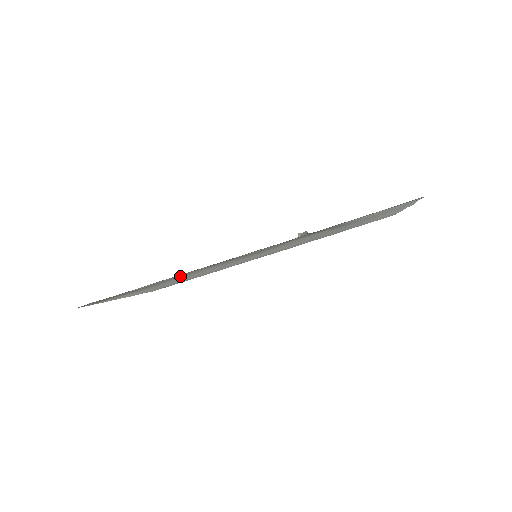
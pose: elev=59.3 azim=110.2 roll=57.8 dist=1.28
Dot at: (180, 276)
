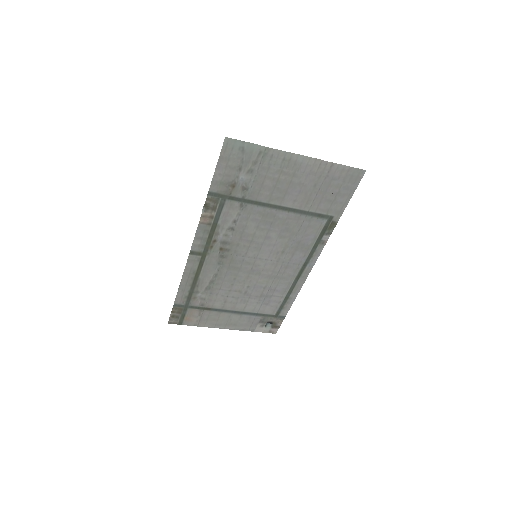
Dot at: (197, 281)
